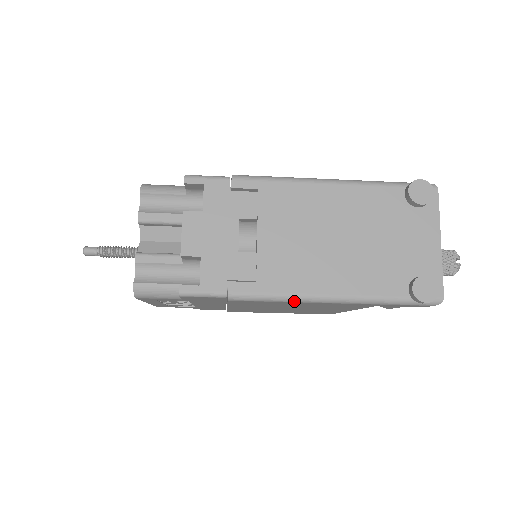
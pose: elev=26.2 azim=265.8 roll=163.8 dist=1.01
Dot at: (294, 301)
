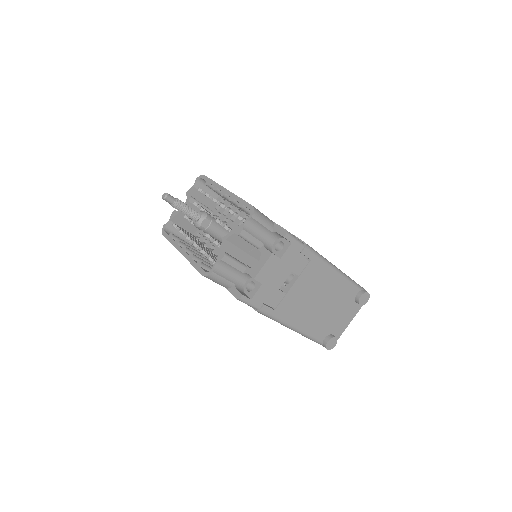
Dot at: (281, 324)
